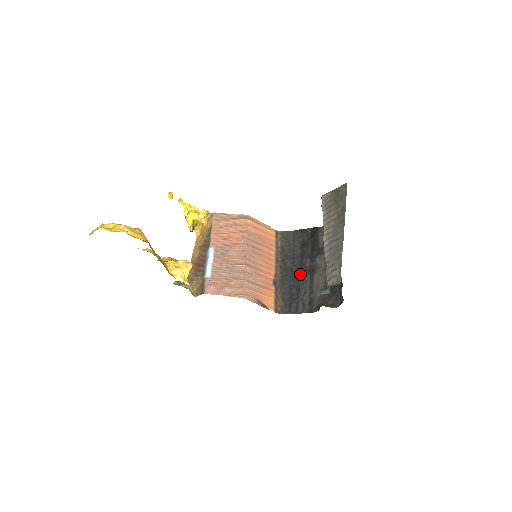
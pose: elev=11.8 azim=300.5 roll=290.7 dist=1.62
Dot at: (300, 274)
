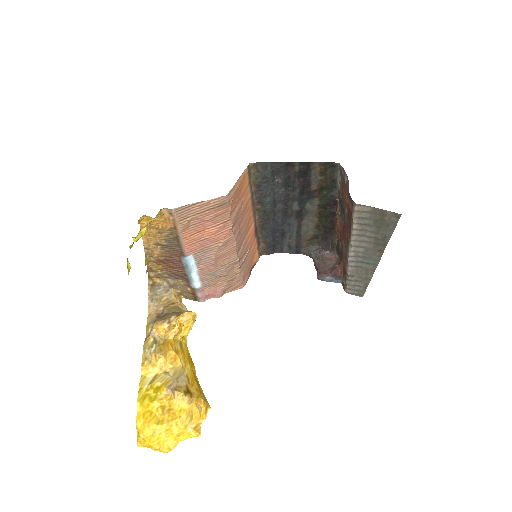
Dot at: (285, 218)
